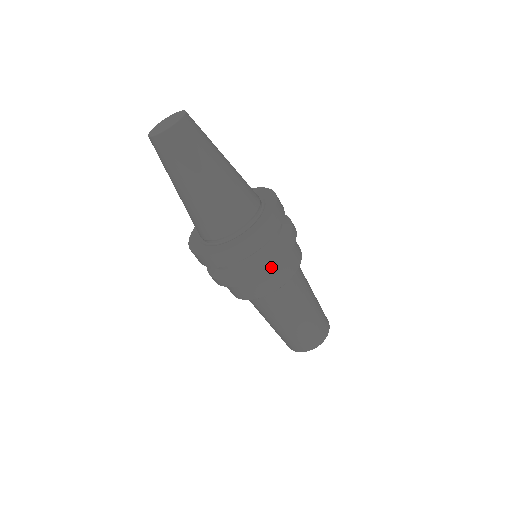
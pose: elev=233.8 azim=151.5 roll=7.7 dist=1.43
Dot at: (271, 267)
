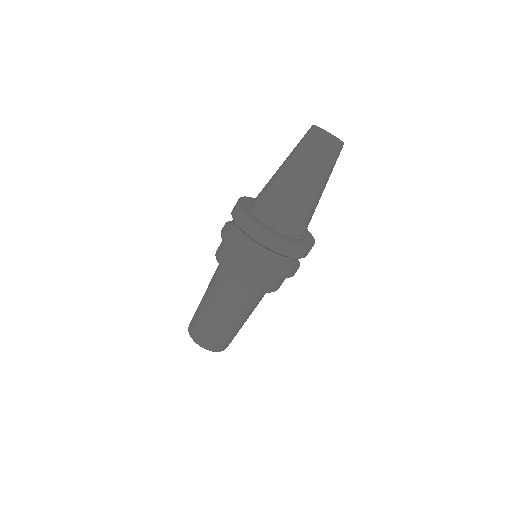
Dot at: (287, 275)
